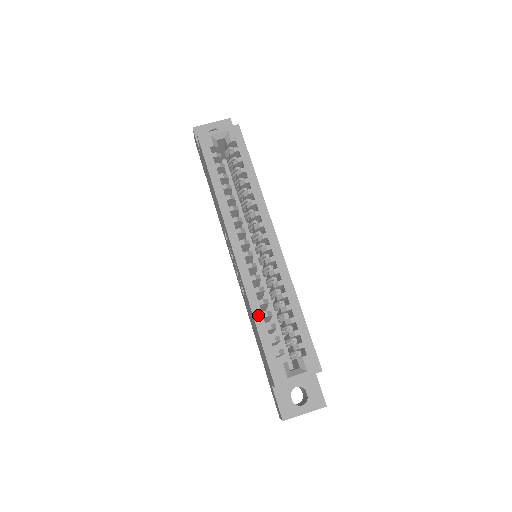
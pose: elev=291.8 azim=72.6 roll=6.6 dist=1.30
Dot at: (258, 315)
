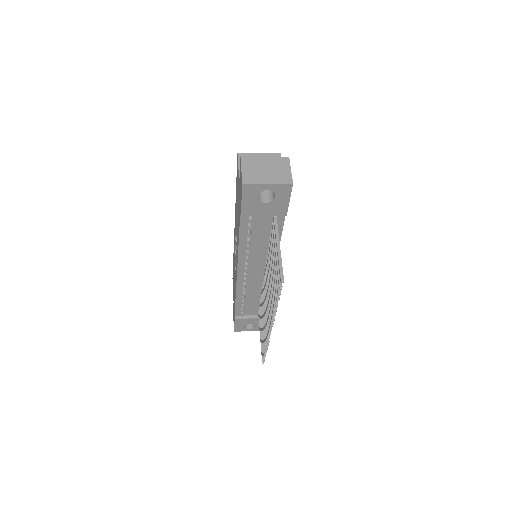
Dot at: occluded
